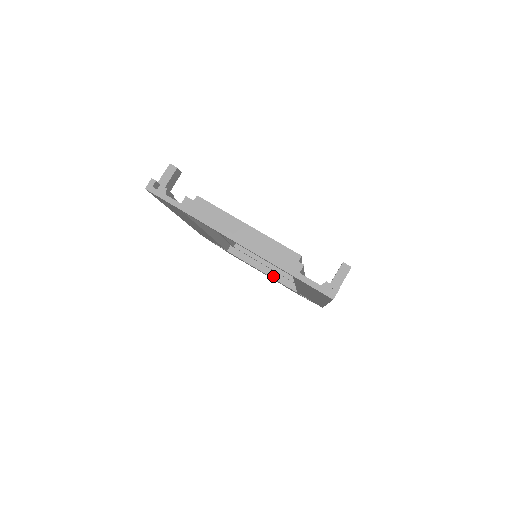
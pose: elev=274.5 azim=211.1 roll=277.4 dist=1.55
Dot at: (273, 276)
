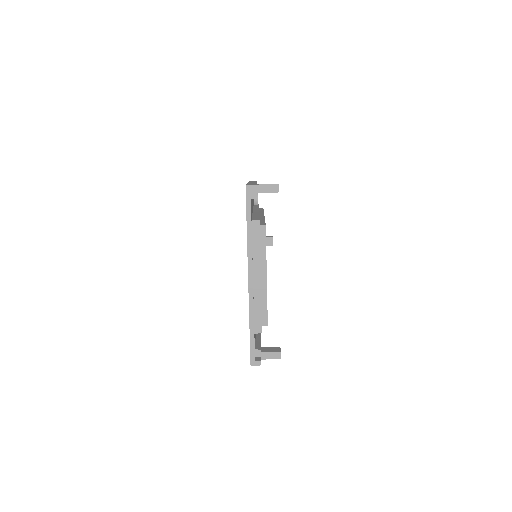
Dot at: occluded
